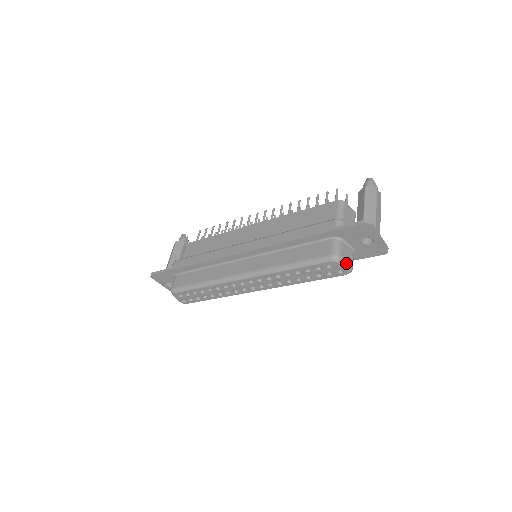
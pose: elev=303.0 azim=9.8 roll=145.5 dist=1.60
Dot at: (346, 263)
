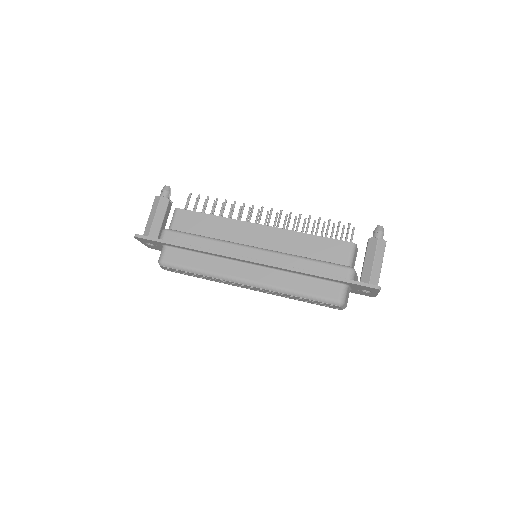
Dot at: (345, 306)
